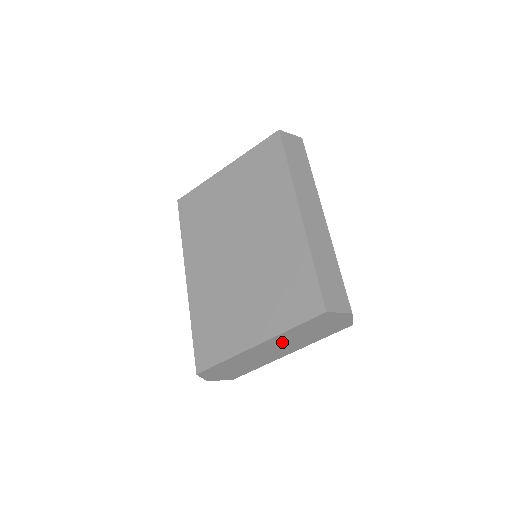
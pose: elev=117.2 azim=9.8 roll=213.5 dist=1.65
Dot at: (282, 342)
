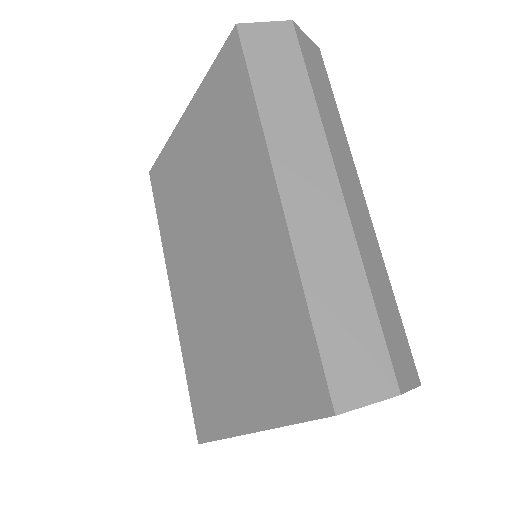
Dot at: occluded
